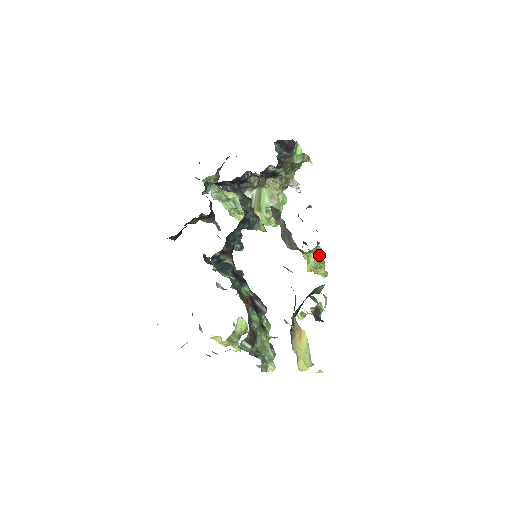
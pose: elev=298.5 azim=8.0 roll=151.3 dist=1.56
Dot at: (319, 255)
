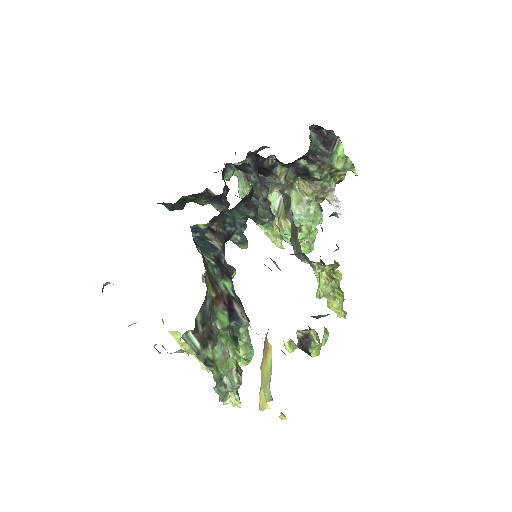
Dot at: (334, 279)
